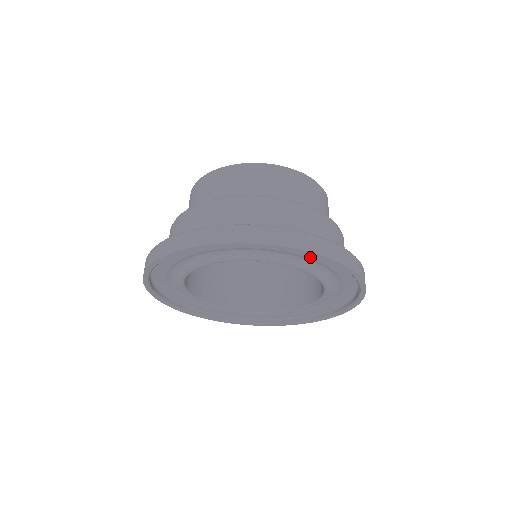
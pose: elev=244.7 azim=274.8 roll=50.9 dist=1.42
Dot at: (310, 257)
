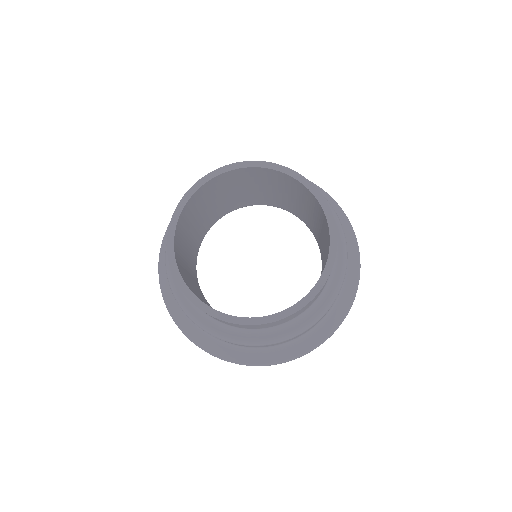
Dot at: occluded
